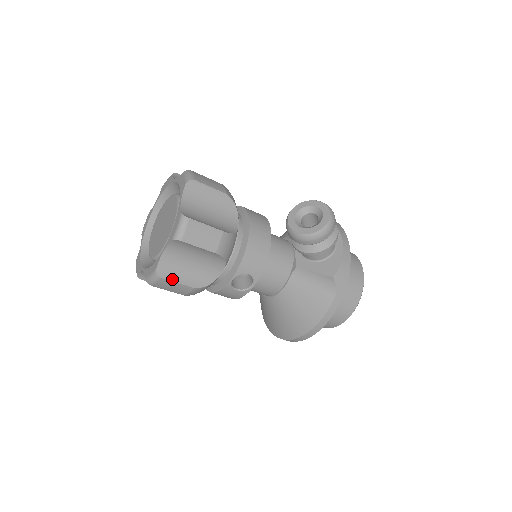
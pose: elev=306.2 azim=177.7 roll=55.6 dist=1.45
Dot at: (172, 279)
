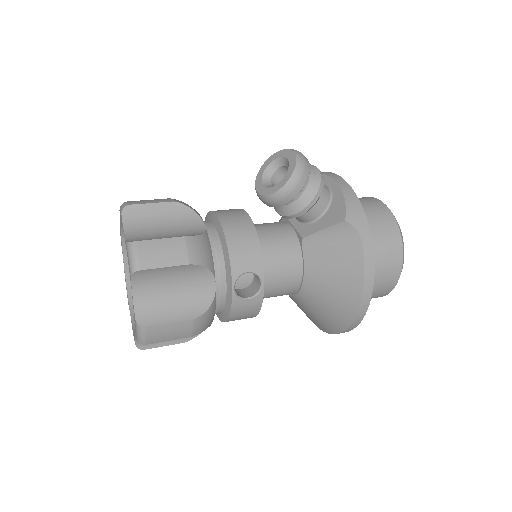
Dot at: (160, 322)
